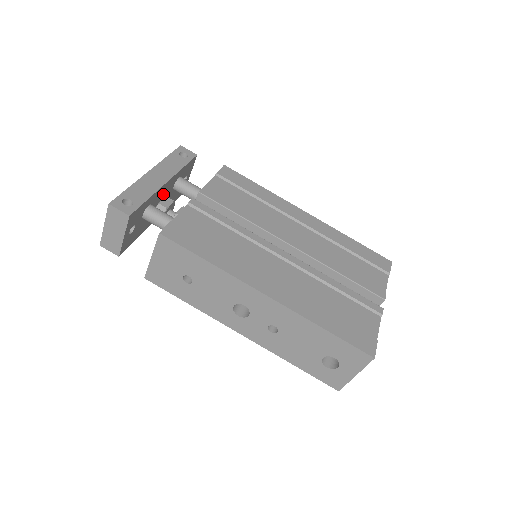
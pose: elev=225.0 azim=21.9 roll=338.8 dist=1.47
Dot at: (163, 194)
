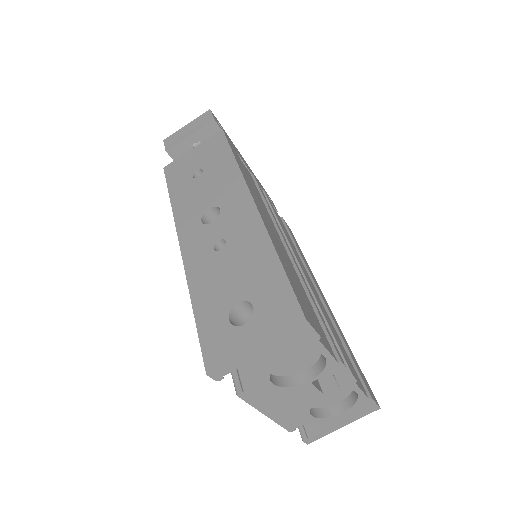
Dot at: occluded
